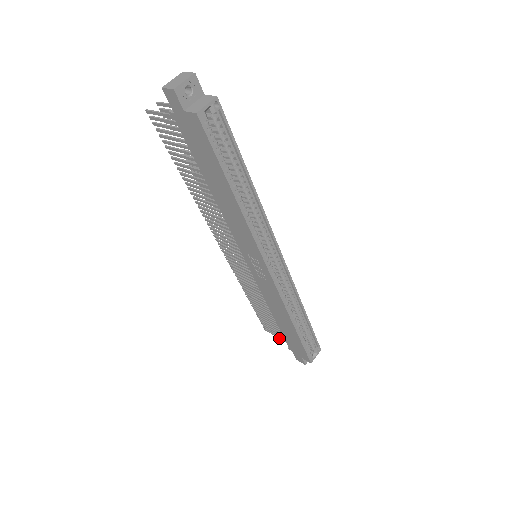
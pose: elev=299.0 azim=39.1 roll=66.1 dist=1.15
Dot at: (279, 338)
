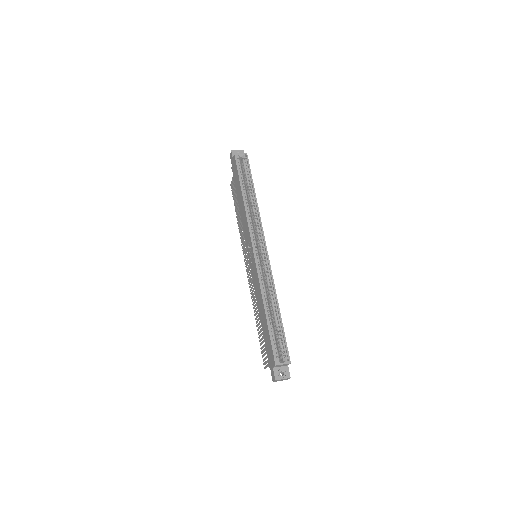
Dot at: (268, 365)
